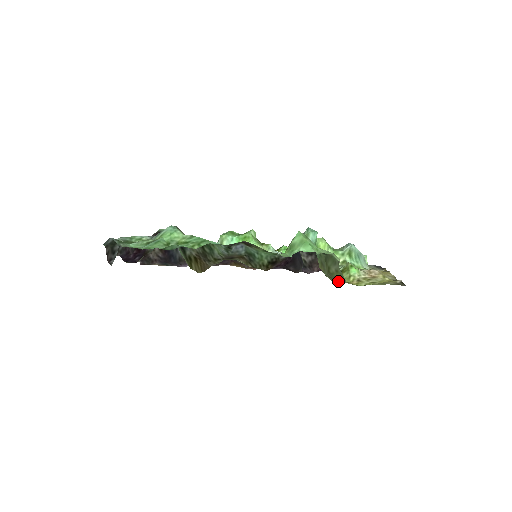
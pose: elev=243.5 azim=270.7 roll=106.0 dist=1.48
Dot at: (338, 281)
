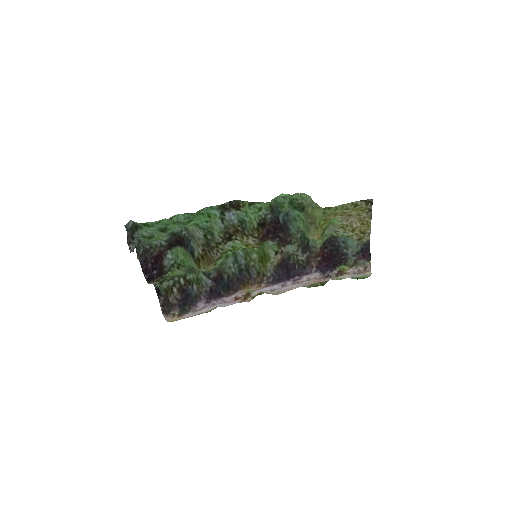
Dot at: (319, 221)
